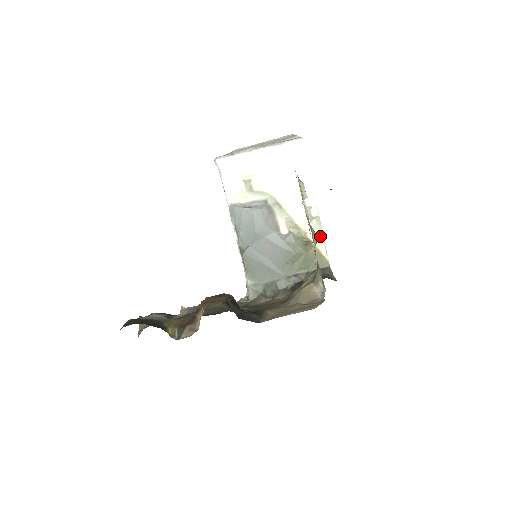
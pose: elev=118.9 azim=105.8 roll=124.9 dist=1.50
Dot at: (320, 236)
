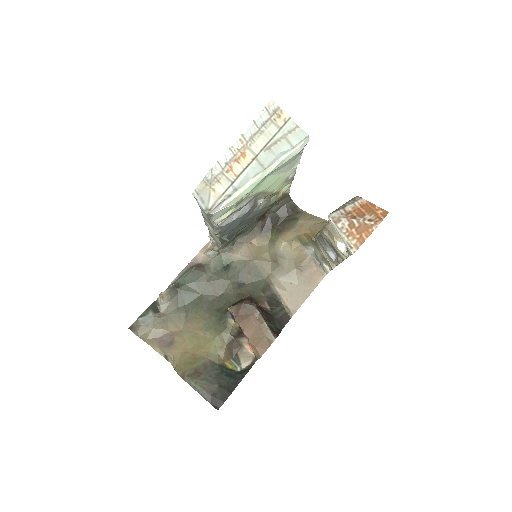
Dot at: (289, 185)
